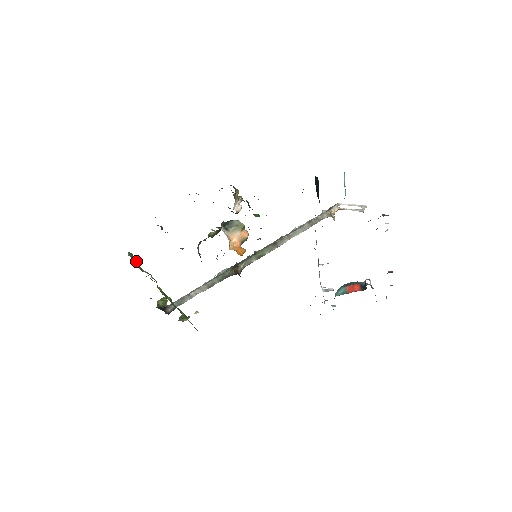
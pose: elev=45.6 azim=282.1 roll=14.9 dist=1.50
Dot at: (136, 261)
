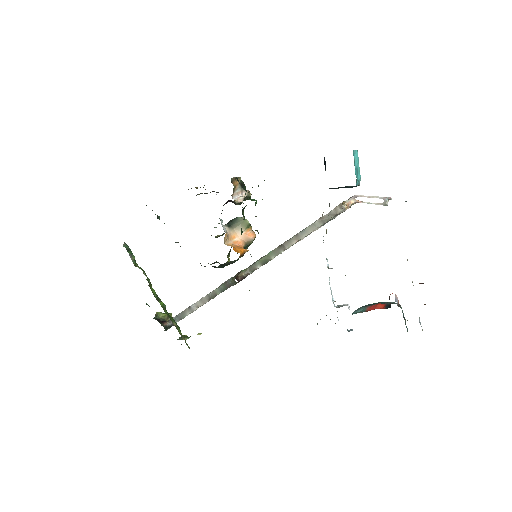
Dot at: (131, 254)
